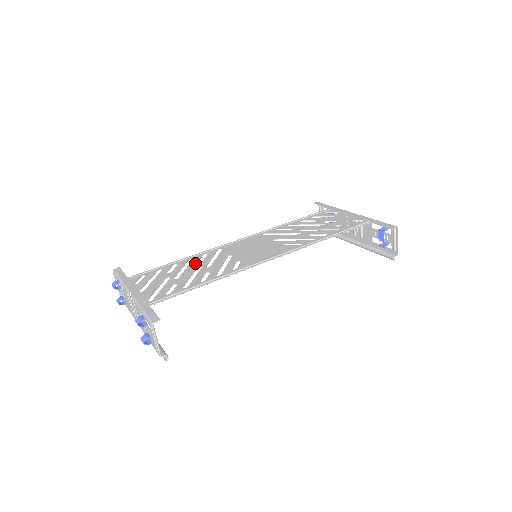
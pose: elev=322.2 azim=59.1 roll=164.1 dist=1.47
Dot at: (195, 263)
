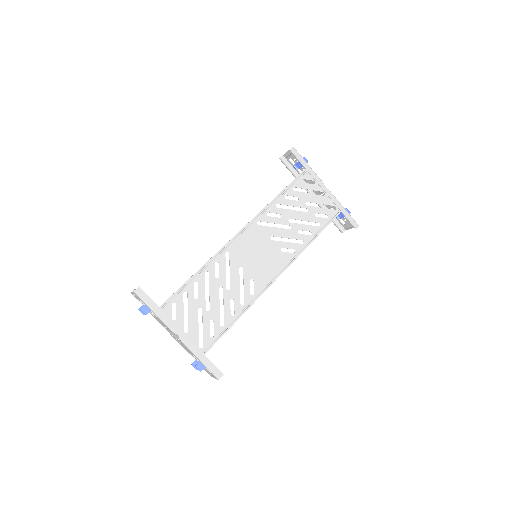
Dot at: (214, 282)
